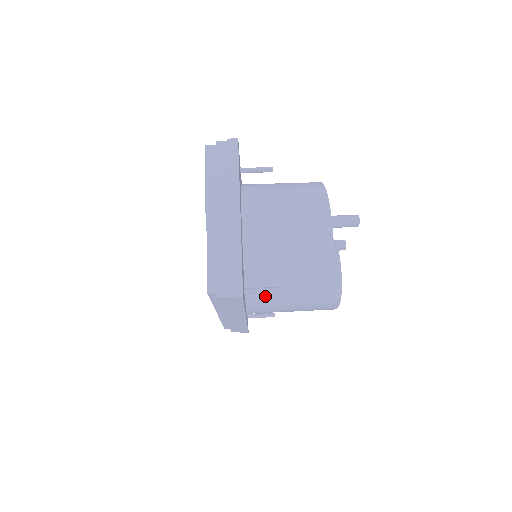
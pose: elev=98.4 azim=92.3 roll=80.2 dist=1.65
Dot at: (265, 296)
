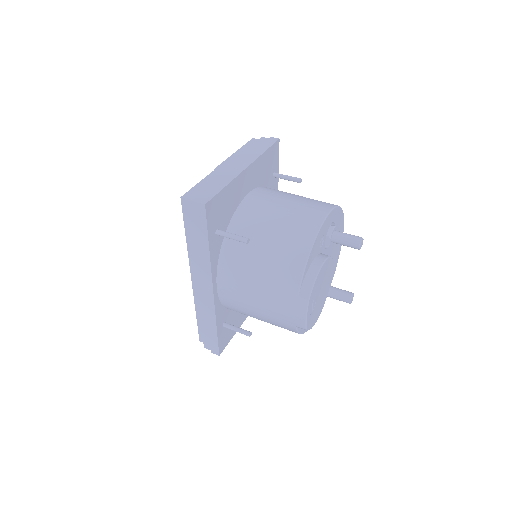
Dot at: (237, 261)
